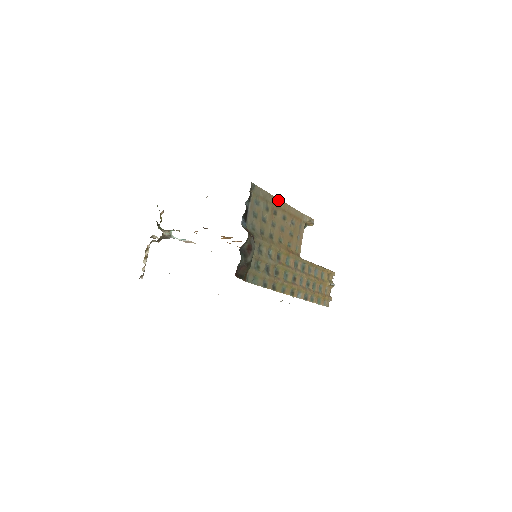
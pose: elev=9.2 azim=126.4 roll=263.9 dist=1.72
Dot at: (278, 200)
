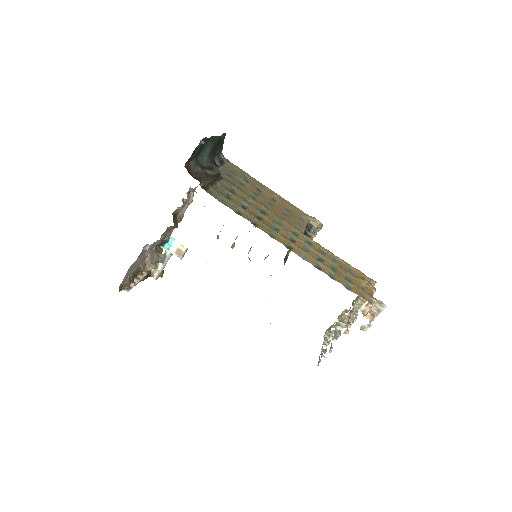
Dot at: (262, 185)
